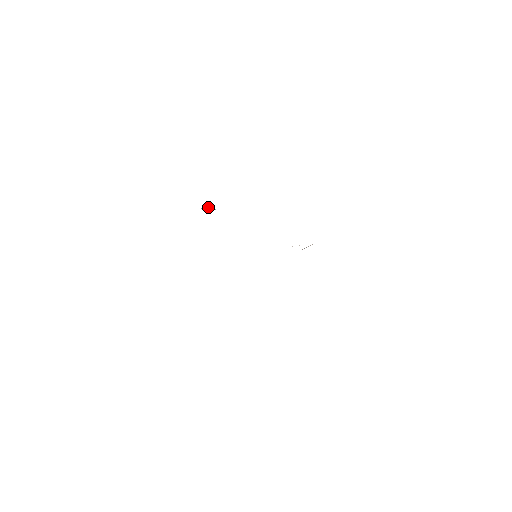
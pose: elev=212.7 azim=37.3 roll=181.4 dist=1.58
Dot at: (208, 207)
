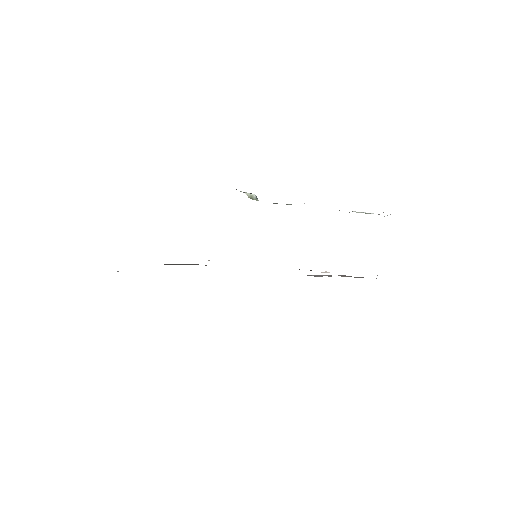
Dot at: (255, 196)
